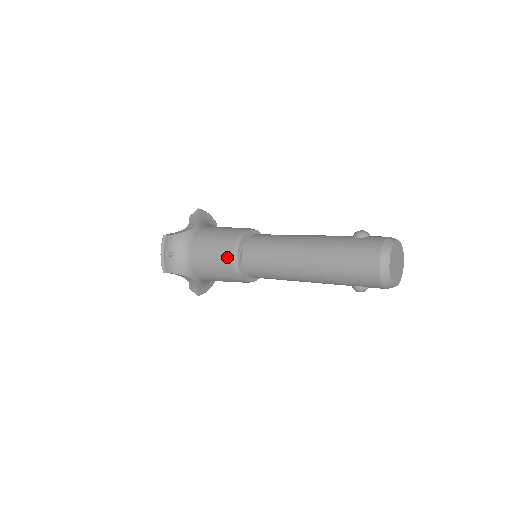
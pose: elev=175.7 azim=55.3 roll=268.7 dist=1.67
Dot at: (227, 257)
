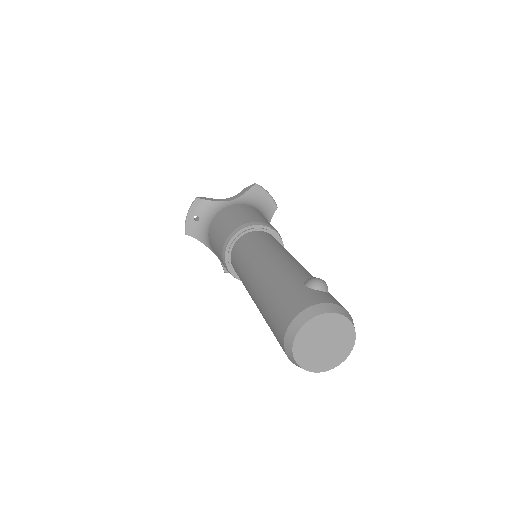
Dot at: (222, 243)
